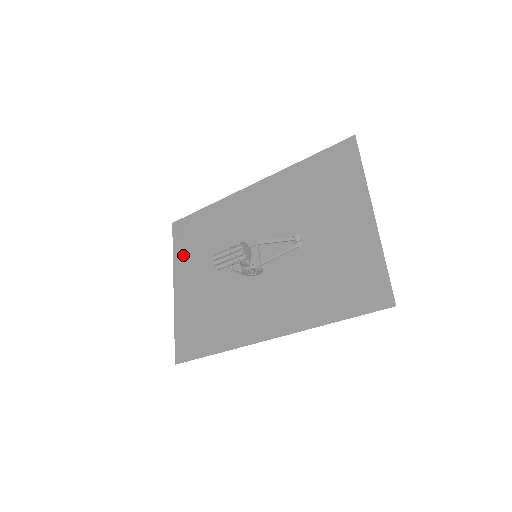
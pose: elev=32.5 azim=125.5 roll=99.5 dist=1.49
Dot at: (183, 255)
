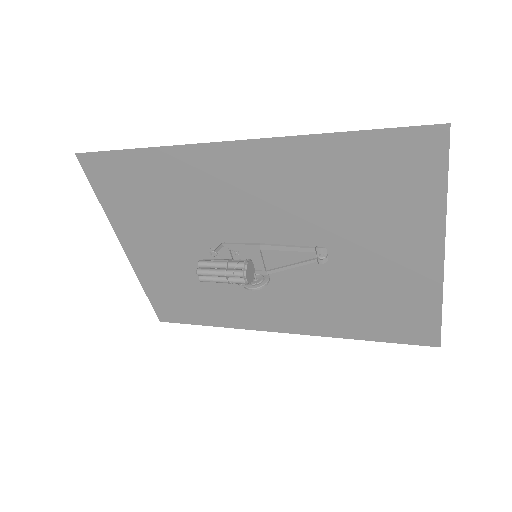
Dot at: (121, 212)
